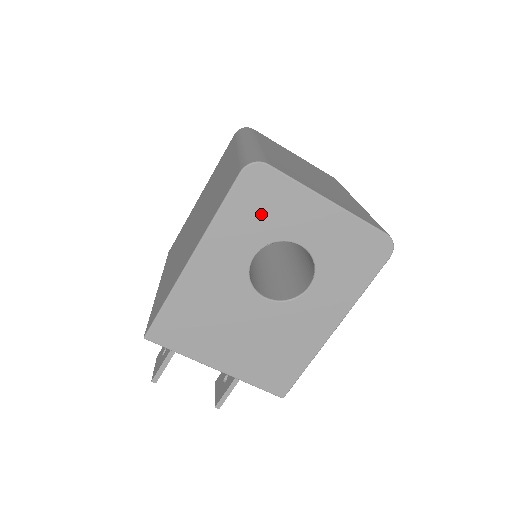
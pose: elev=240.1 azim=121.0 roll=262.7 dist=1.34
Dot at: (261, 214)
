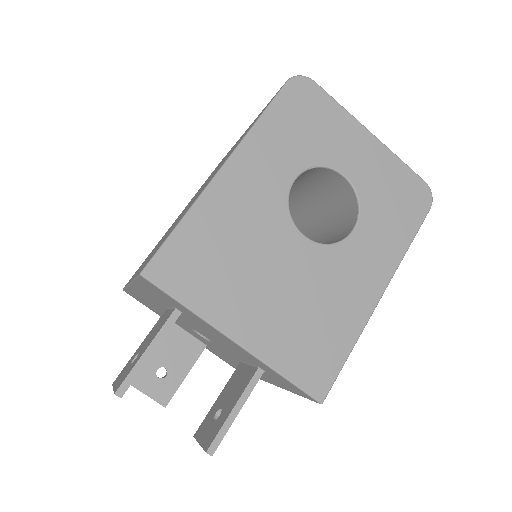
Dot at: (305, 130)
